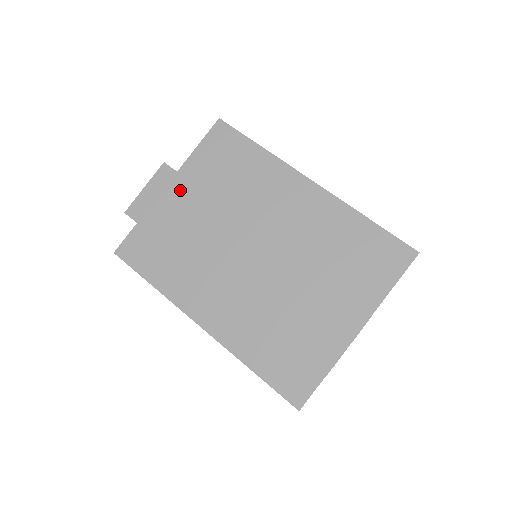
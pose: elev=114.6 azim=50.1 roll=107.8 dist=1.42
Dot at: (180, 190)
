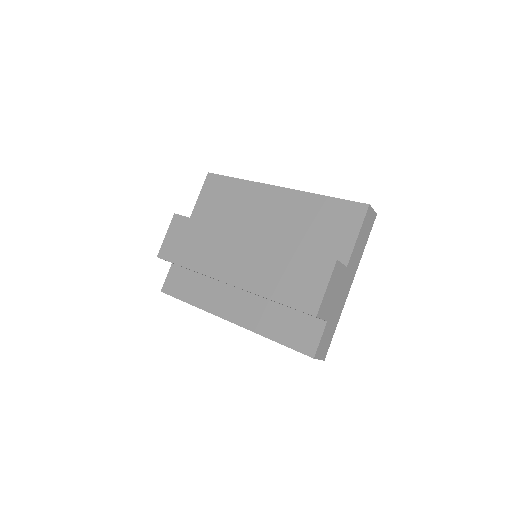
Dot at: (188, 227)
